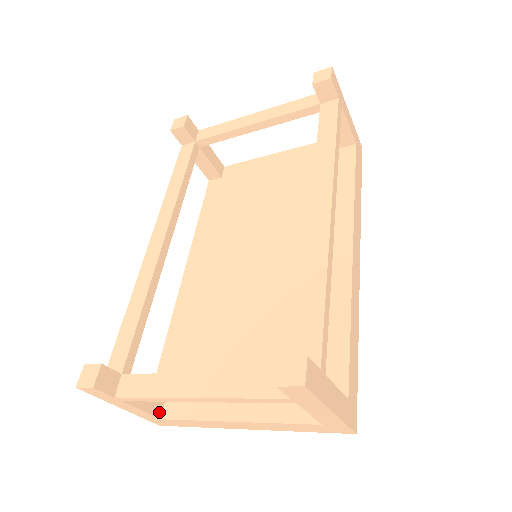
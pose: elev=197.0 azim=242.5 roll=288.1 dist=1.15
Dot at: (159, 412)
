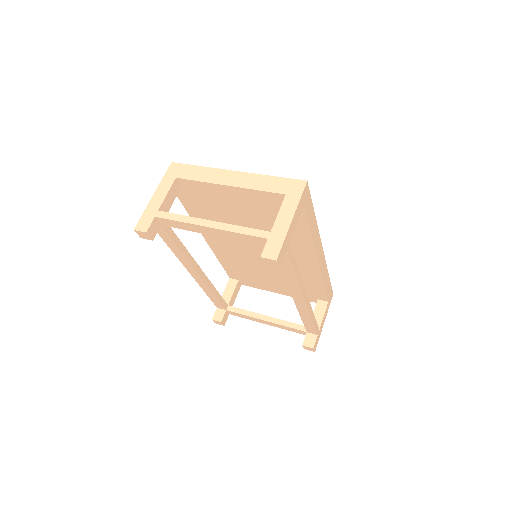
Dot at: (240, 285)
